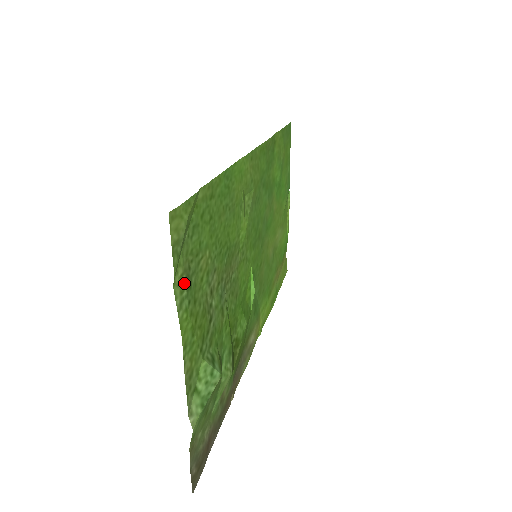
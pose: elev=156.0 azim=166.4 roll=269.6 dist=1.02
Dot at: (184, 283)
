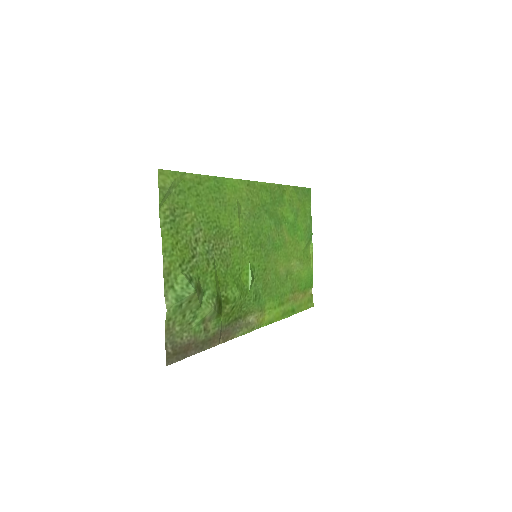
Dot at: (168, 215)
